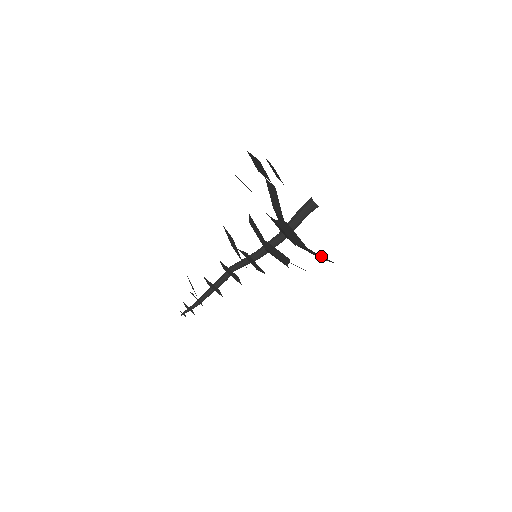
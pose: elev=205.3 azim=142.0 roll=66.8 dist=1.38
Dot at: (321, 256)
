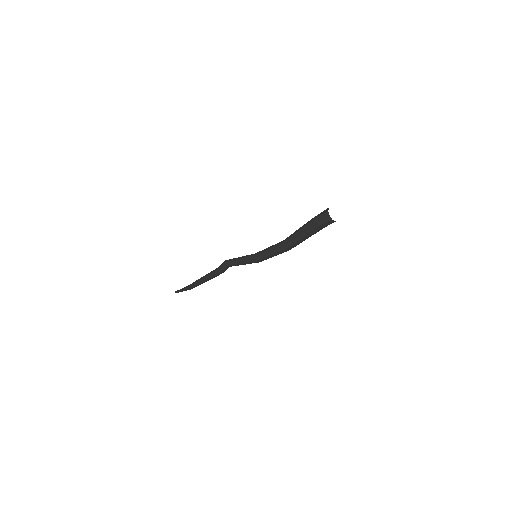
Dot at: occluded
